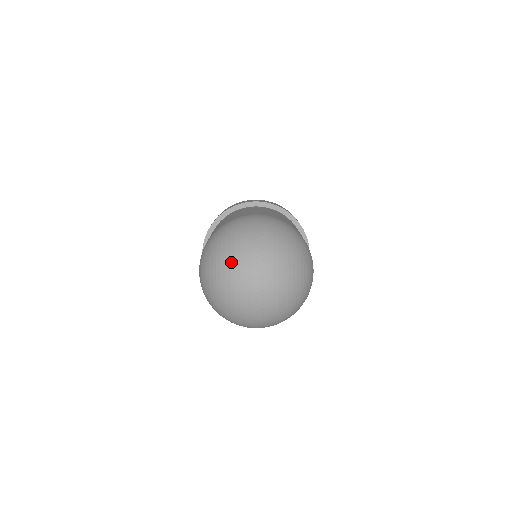
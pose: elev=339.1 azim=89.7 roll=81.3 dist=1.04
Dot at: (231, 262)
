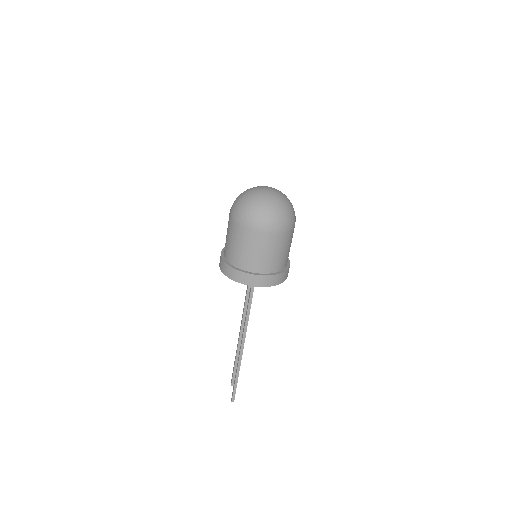
Dot at: occluded
